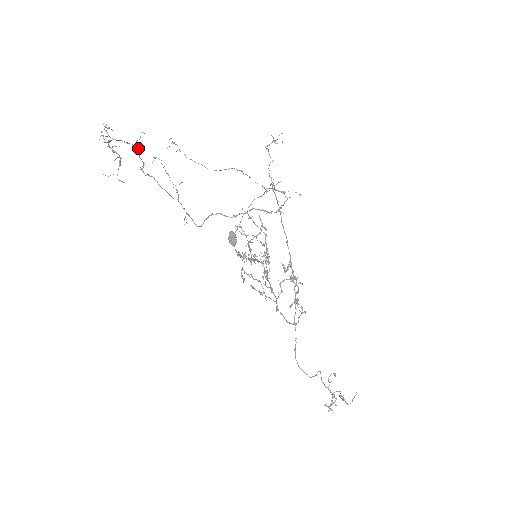
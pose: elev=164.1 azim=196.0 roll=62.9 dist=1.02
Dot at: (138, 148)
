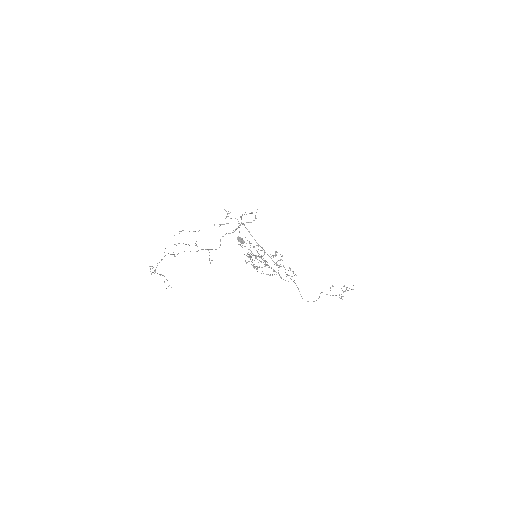
Dot at: occluded
